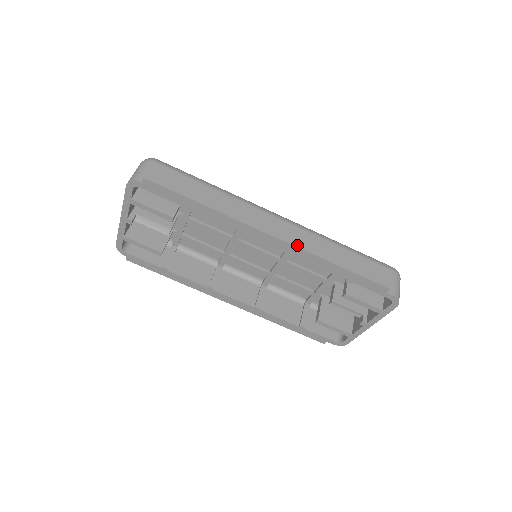
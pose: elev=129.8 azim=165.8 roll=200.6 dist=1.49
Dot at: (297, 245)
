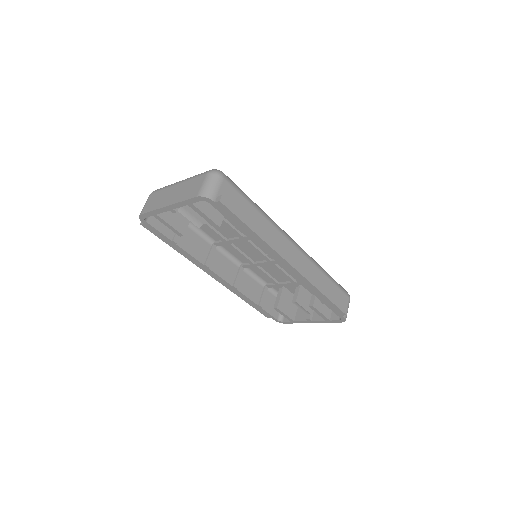
Dot at: (305, 276)
